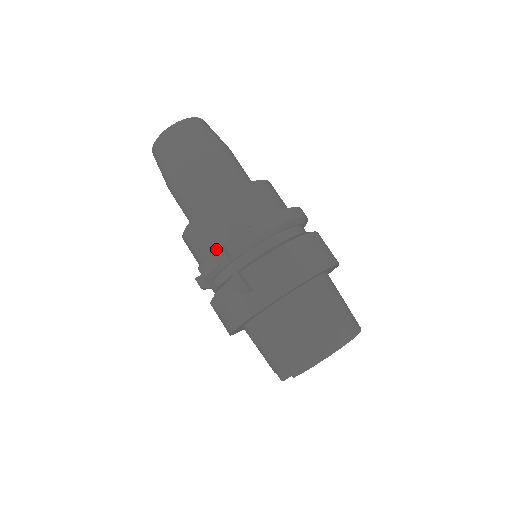
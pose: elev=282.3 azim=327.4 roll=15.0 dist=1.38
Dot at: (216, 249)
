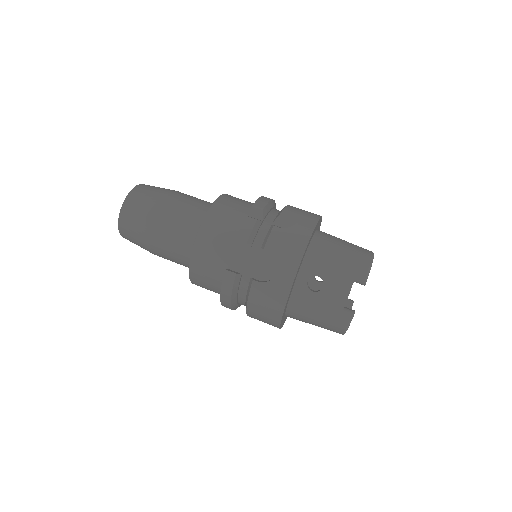
Dot at: (242, 222)
